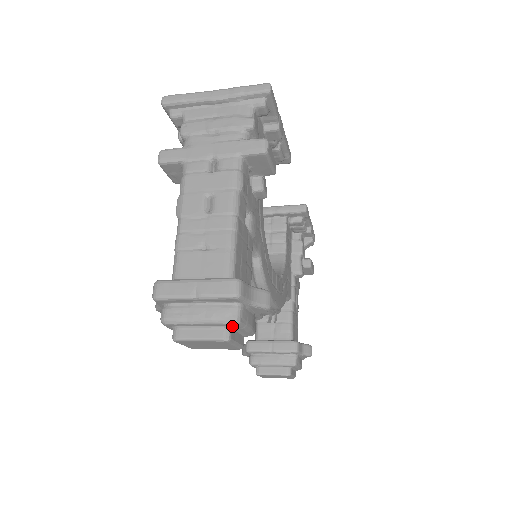
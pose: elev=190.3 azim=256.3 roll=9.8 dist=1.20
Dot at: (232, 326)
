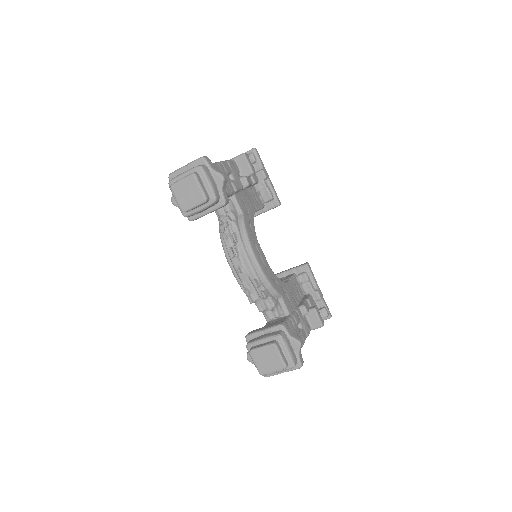
Dot at: (198, 172)
